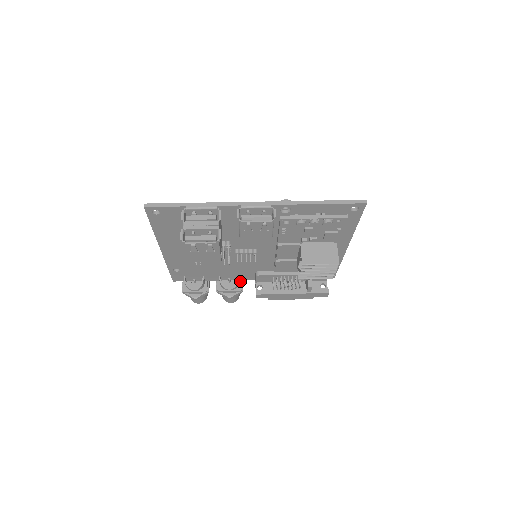
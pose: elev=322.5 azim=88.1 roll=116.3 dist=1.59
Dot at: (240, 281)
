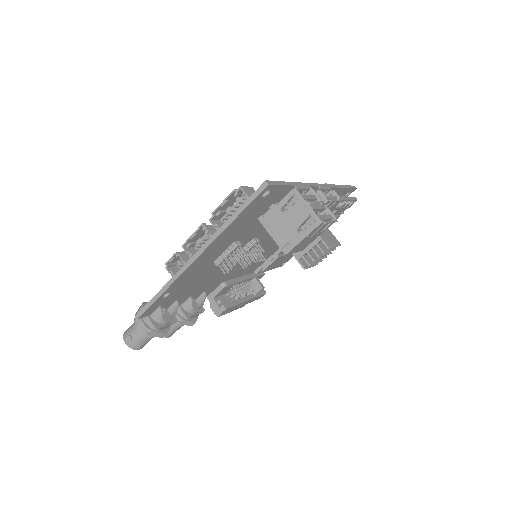
Dot at: (197, 301)
